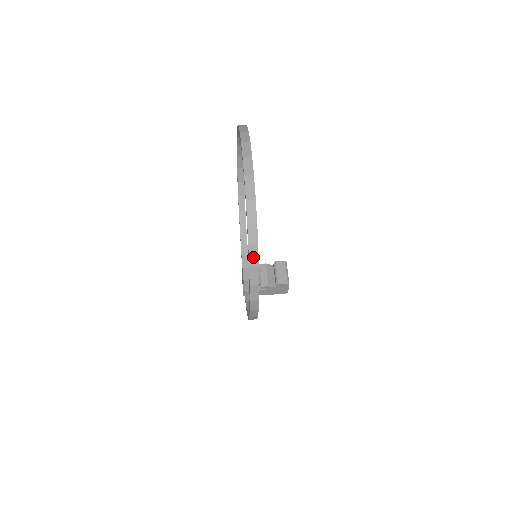
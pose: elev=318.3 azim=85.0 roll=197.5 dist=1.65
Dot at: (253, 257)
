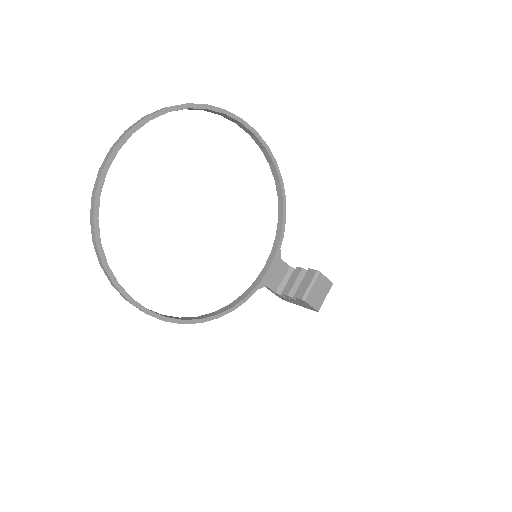
Dot at: (98, 256)
